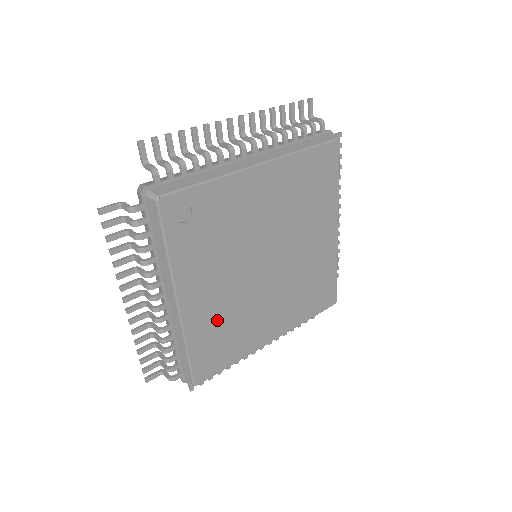
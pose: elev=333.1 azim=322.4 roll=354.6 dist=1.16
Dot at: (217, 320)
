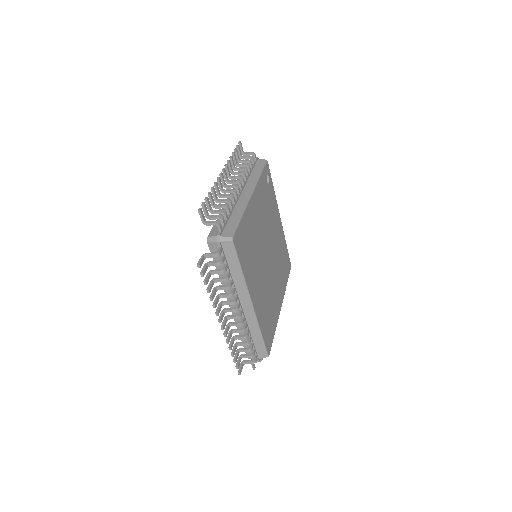
Dot at: (252, 233)
